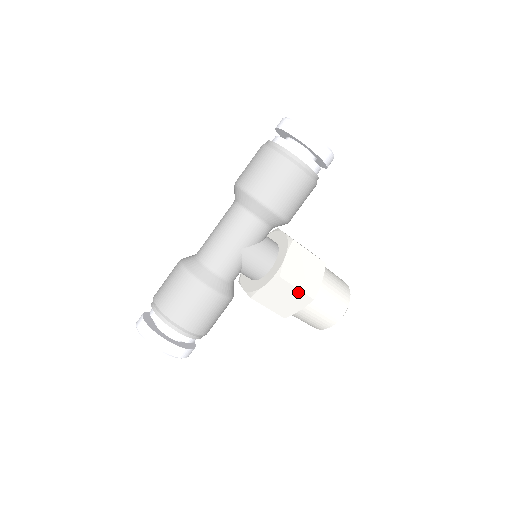
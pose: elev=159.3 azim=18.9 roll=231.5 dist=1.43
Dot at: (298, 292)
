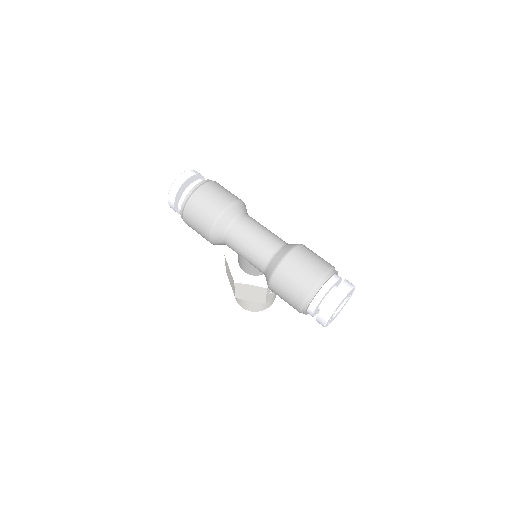
Dot at: (234, 290)
